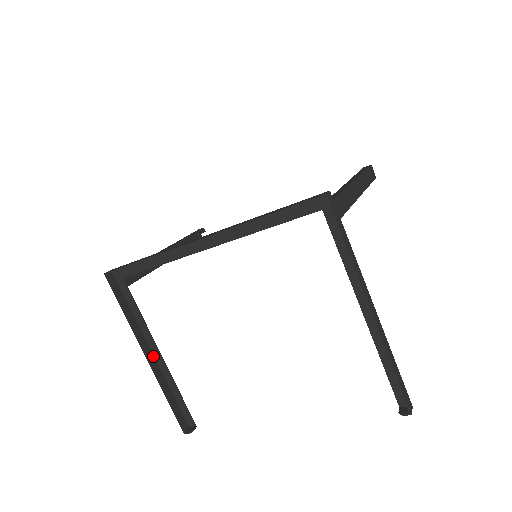
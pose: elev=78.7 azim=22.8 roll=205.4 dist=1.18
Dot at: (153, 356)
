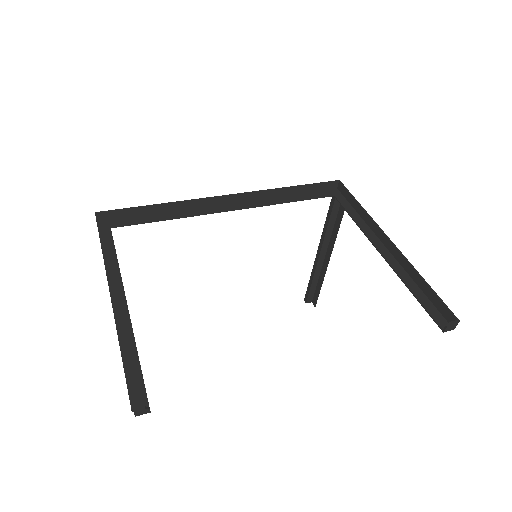
Dot at: occluded
